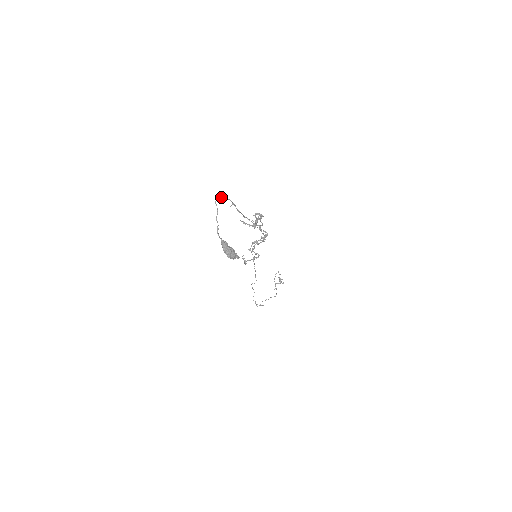
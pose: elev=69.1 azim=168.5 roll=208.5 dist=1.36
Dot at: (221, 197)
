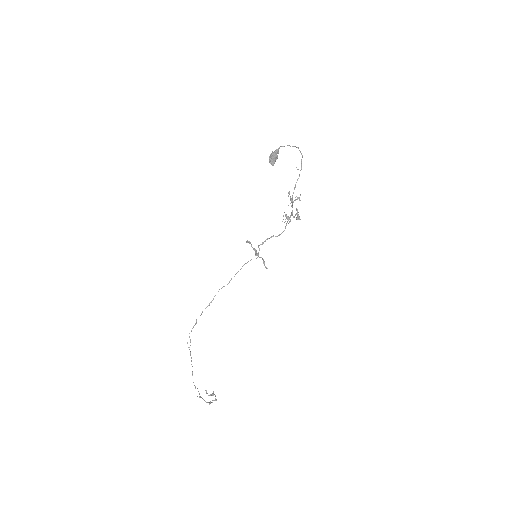
Dot at: occluded
